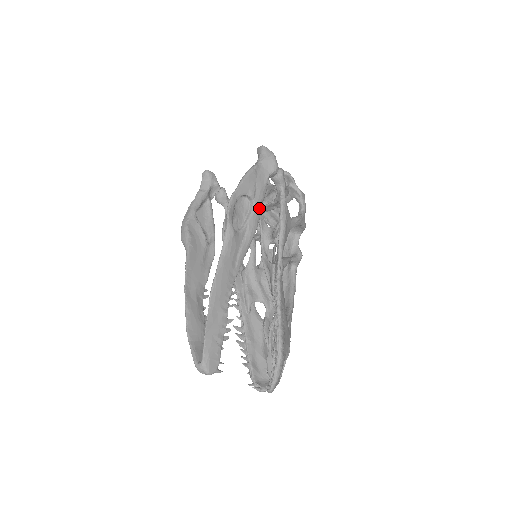
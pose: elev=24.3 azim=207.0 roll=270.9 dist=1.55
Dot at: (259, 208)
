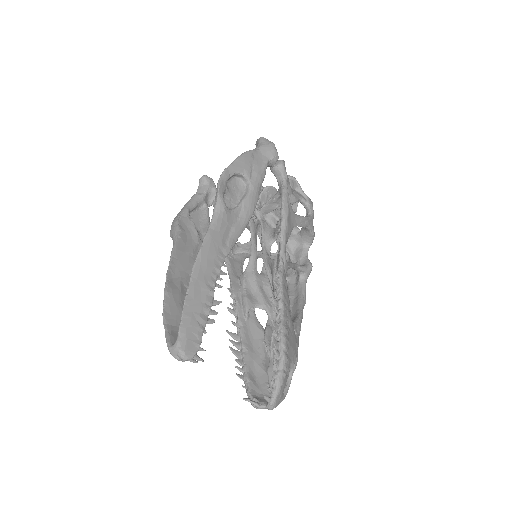
Dot at: (256, 191)
